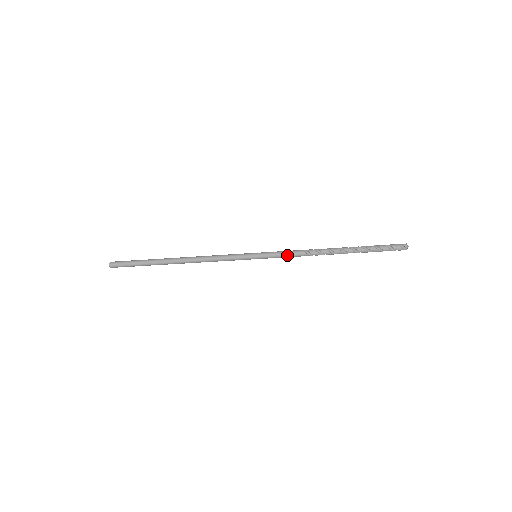
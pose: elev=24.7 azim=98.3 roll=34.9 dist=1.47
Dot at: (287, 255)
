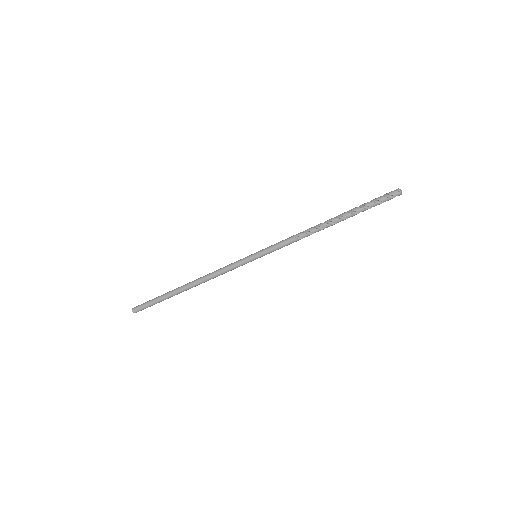
Dot at: (283, 241)
